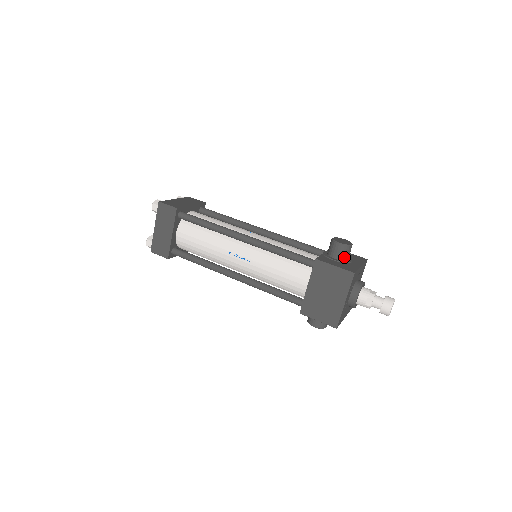
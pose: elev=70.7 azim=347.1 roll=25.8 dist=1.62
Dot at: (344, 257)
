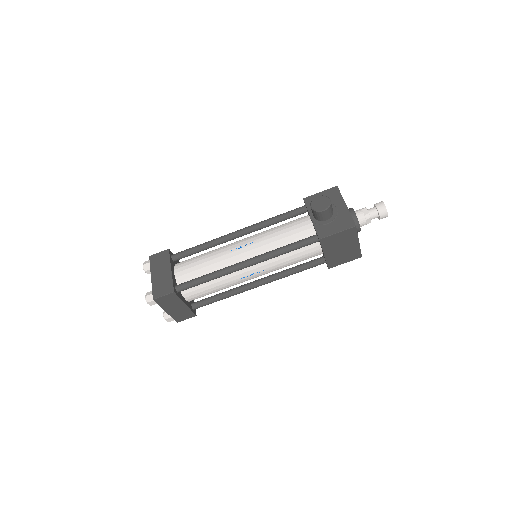
Dot at: (331, 213)
